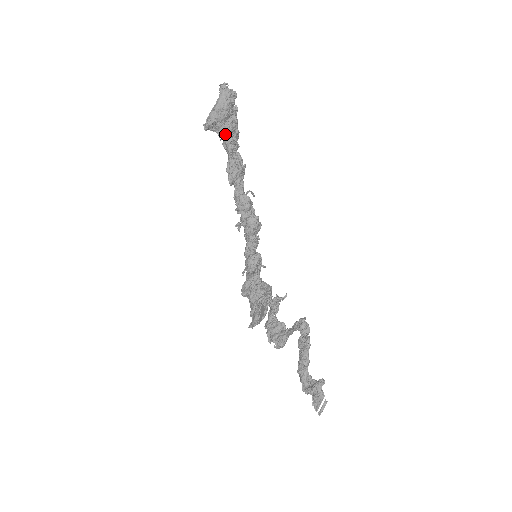
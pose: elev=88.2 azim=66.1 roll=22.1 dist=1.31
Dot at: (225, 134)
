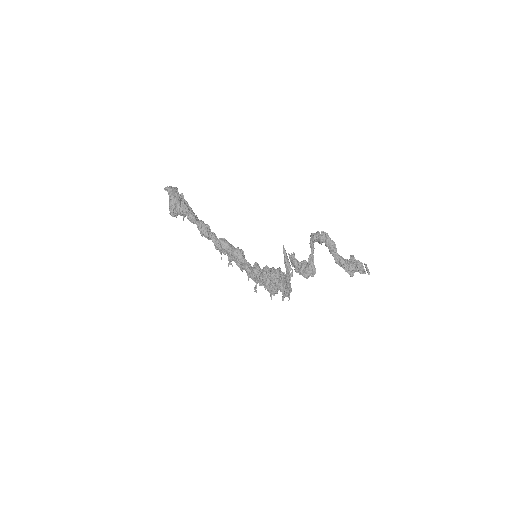
Dot at: (185, 211)
